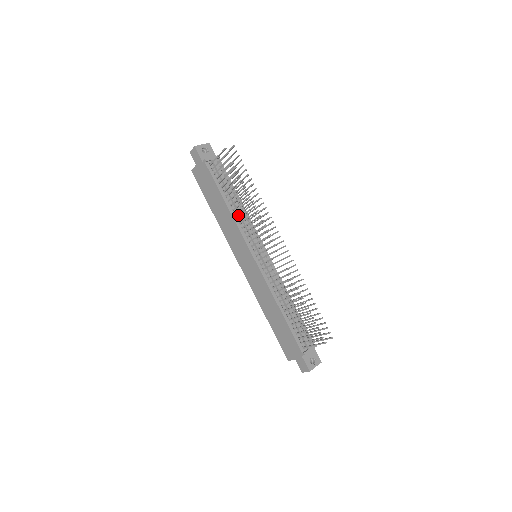
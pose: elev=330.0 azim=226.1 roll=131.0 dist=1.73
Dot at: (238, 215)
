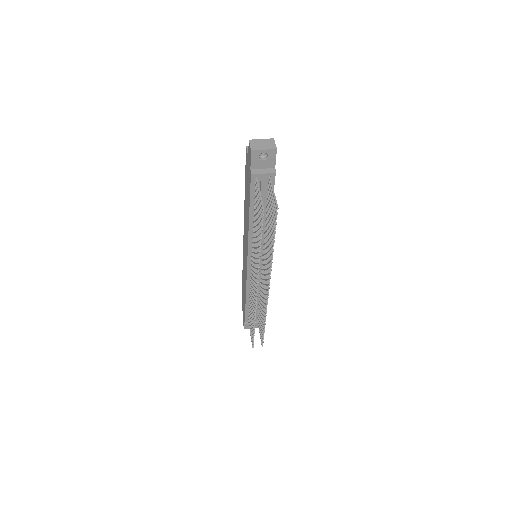
Dot at: occluded
